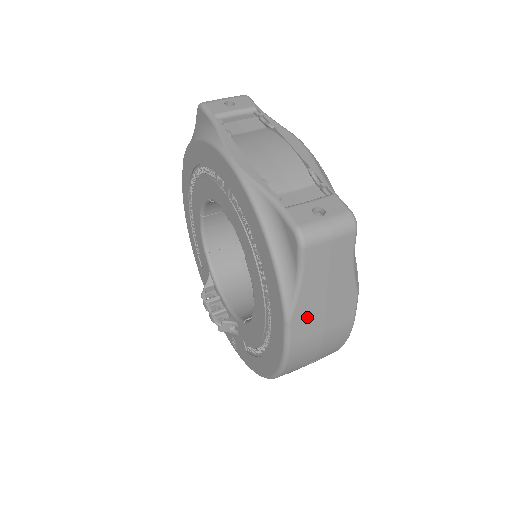
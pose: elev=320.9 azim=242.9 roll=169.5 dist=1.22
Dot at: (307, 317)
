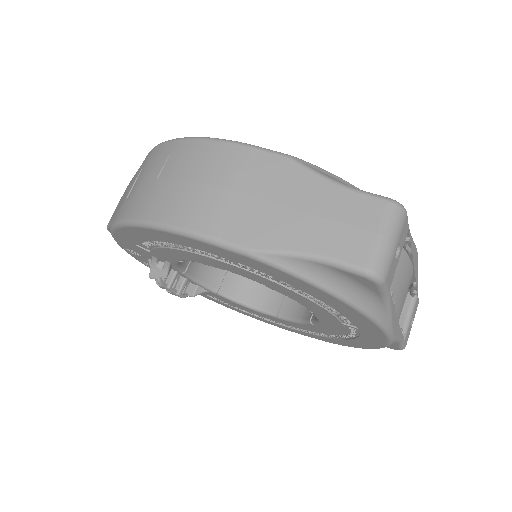
Dot at: occluded
